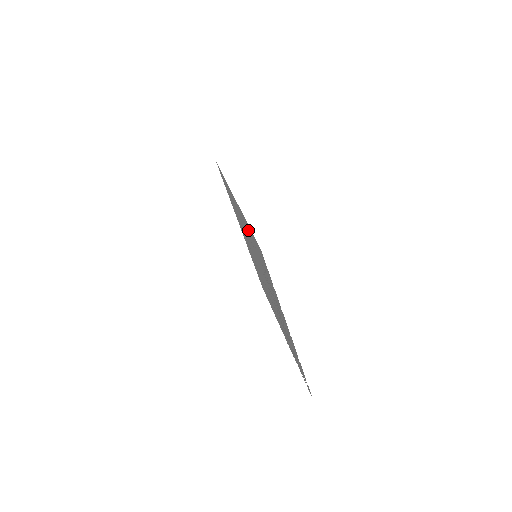
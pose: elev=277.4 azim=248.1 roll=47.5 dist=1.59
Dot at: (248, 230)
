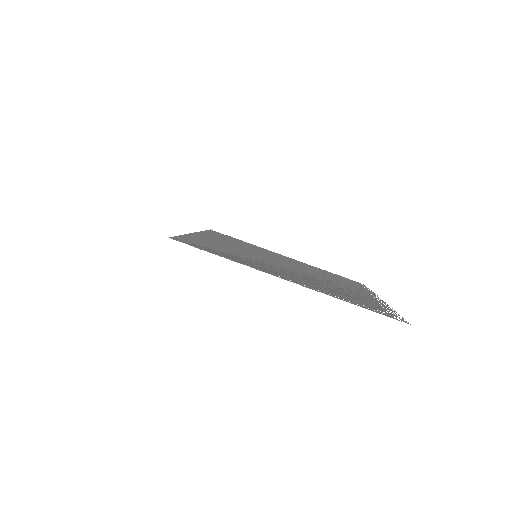
Dot at: occluded
